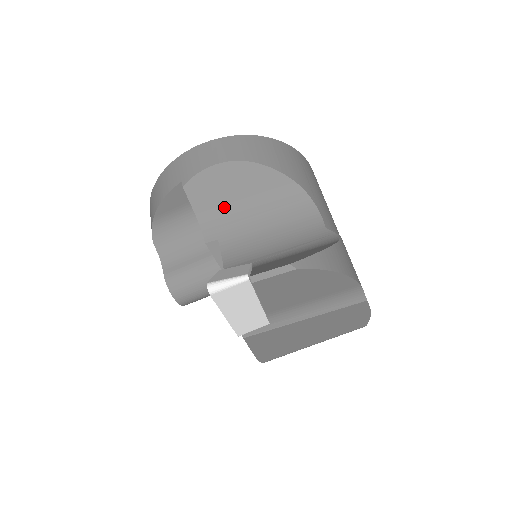
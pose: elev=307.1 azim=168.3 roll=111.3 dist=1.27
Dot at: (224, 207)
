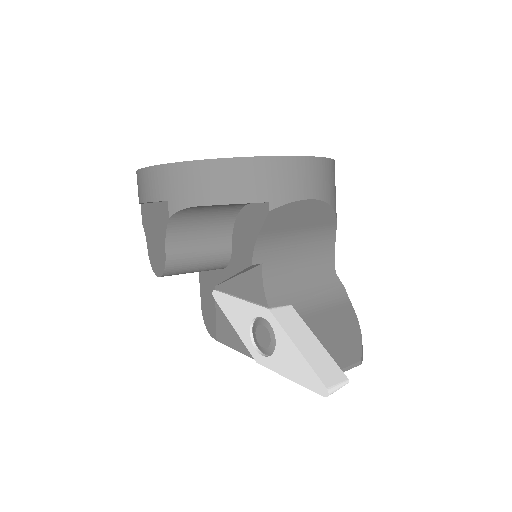
Dot at: (282, 234)
